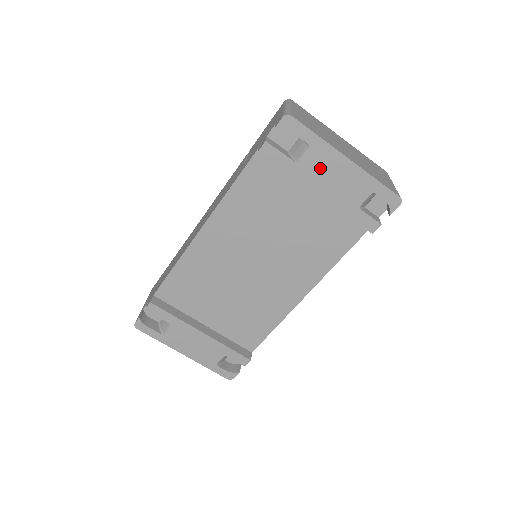
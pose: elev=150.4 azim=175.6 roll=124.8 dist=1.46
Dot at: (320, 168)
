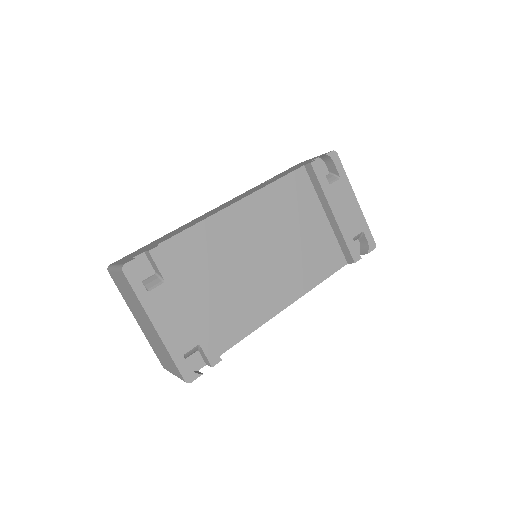
Dot at: (341, 197)
